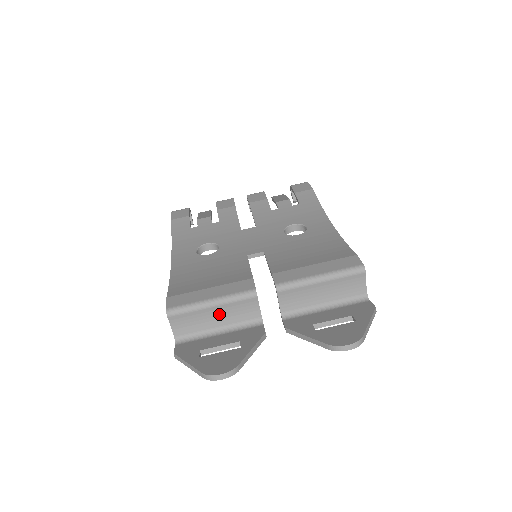
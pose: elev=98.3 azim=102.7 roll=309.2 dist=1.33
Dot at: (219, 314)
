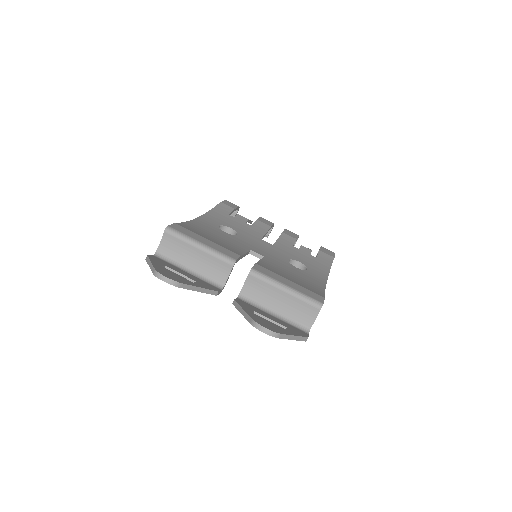
Dot at: (198, 258)
